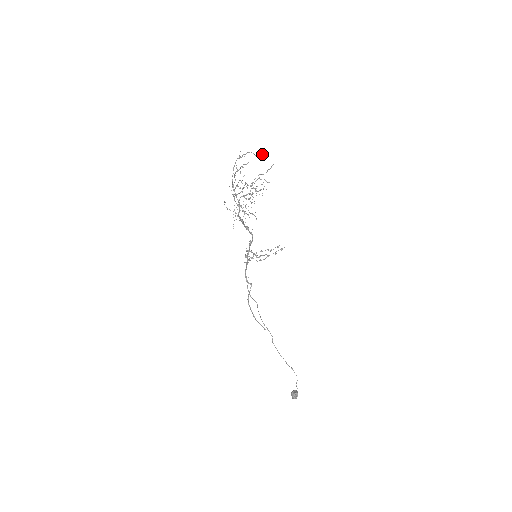
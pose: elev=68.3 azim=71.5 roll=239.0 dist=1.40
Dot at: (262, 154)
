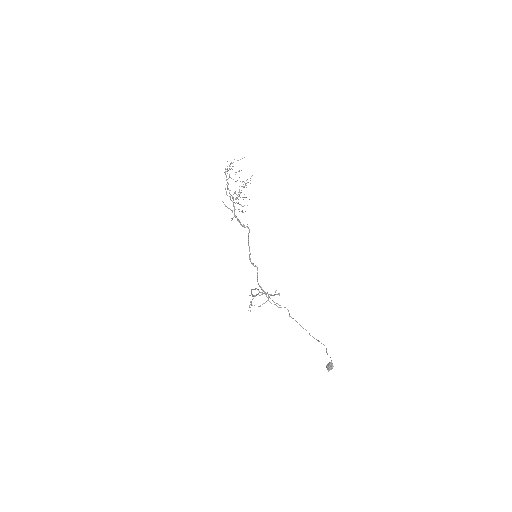
Dot at: (242, 158)
